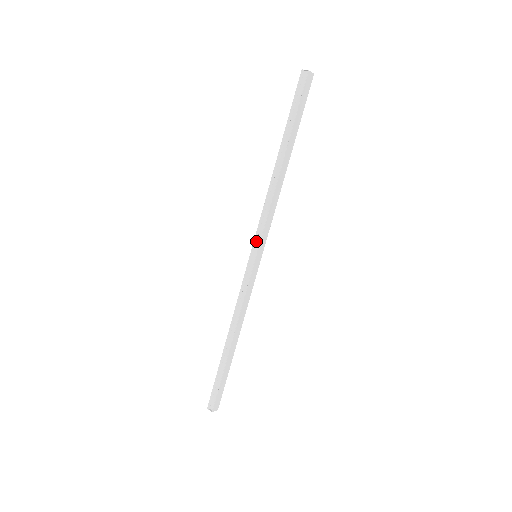
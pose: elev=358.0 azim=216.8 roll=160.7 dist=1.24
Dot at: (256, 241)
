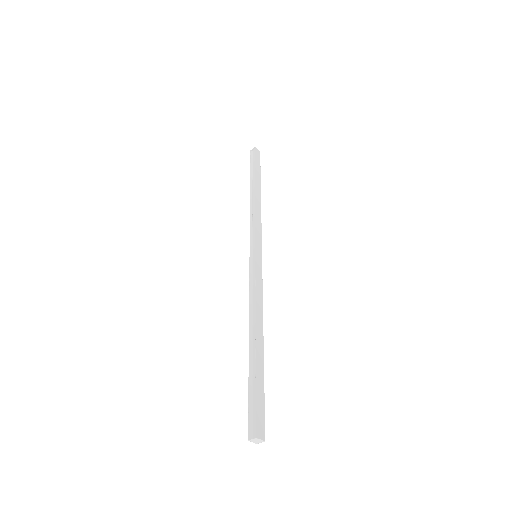
Dot at: (252, 245)
